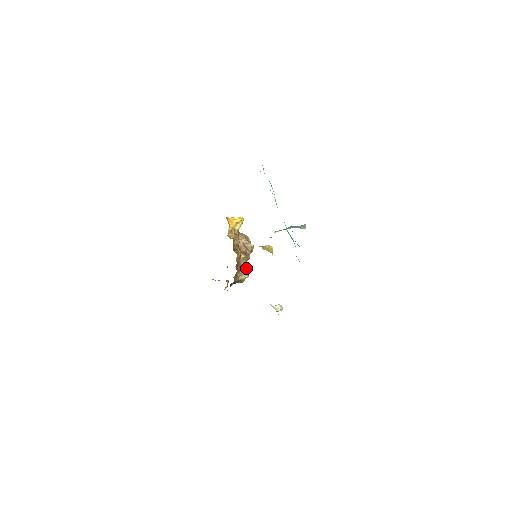
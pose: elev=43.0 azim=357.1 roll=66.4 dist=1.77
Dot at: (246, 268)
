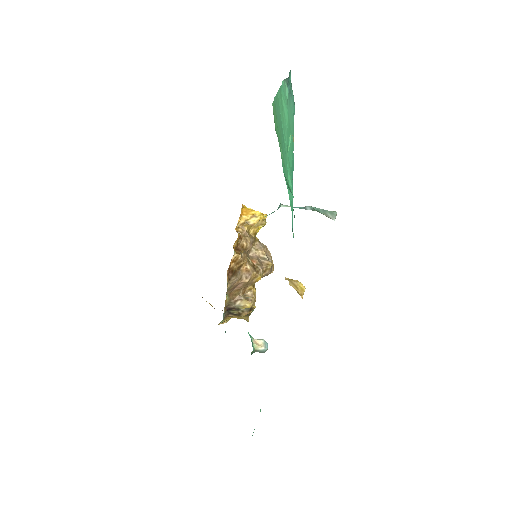
Dot at: (251, 293)
